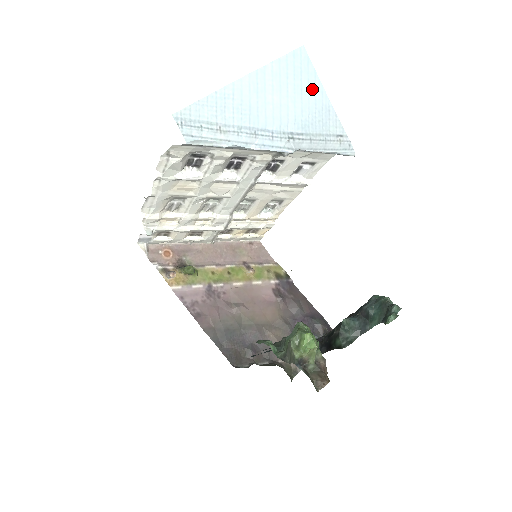
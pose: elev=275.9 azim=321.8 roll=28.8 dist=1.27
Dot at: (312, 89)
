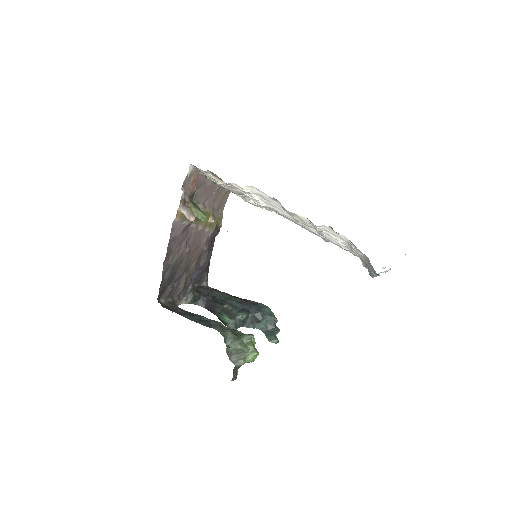
Dot at: occluded
